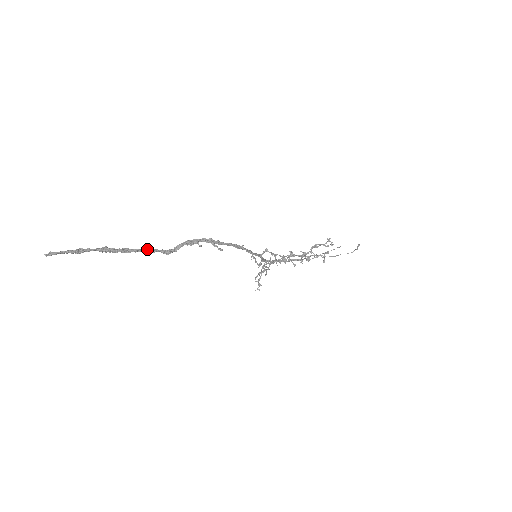
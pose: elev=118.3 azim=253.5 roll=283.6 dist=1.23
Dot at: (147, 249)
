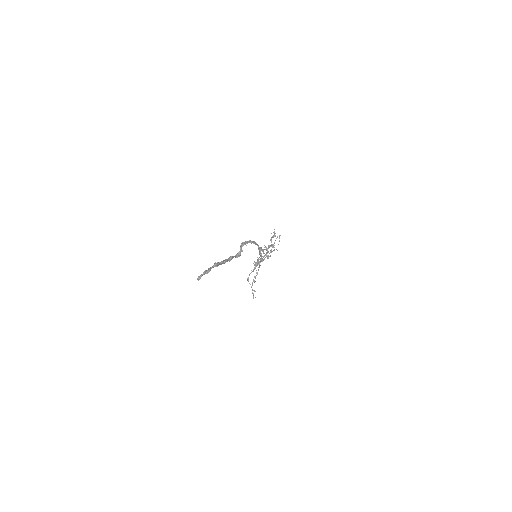
Dot at: (230, 257)
